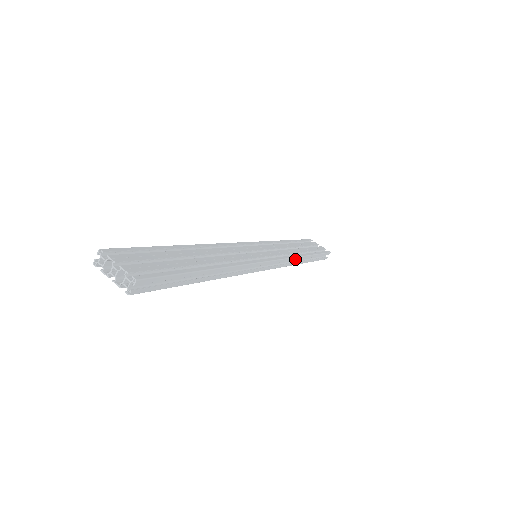
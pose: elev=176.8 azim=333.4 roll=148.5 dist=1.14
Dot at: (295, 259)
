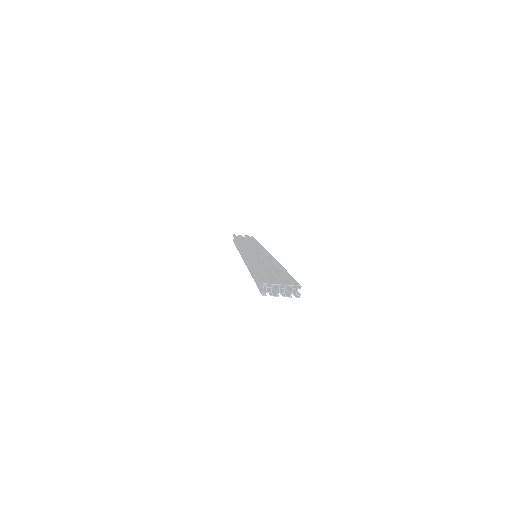
Dot at: occluded
